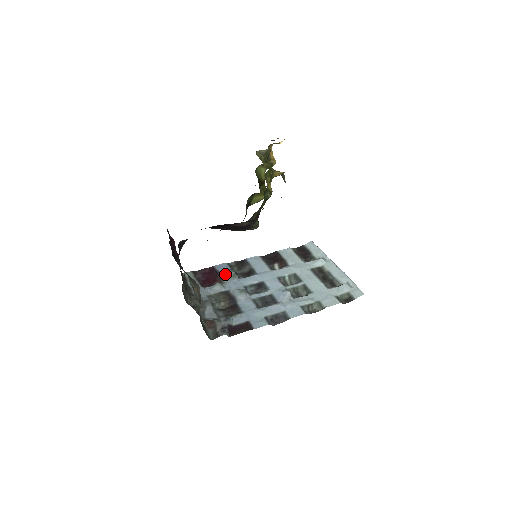
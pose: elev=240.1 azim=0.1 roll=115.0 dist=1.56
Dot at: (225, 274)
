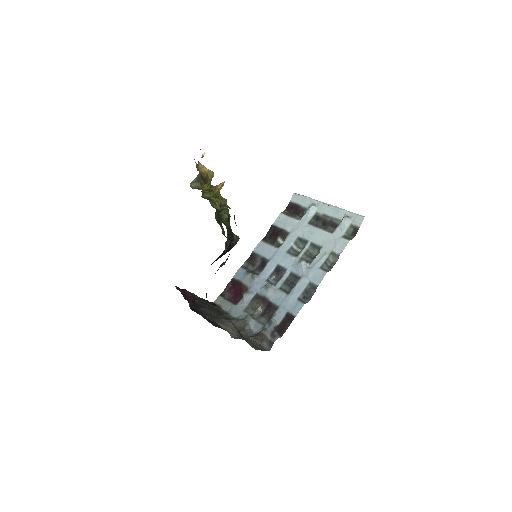
Dot at: (245, 280)
